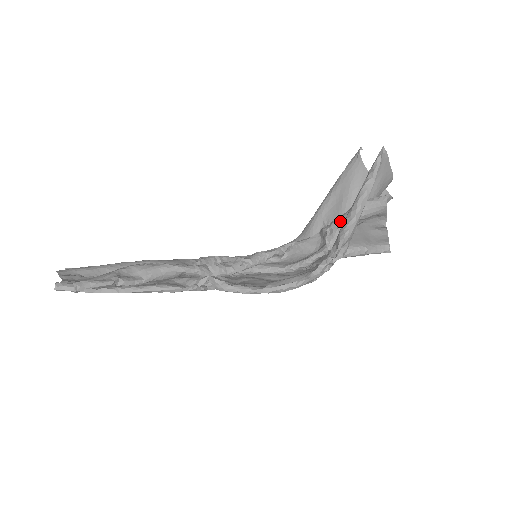
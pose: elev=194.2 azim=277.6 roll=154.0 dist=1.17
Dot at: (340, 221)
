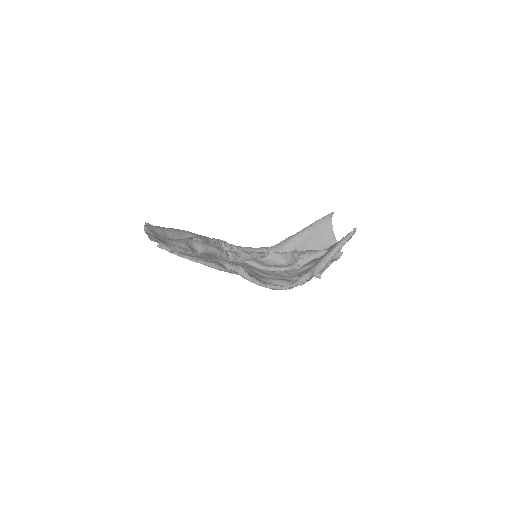
Dot at: (311, 255)
